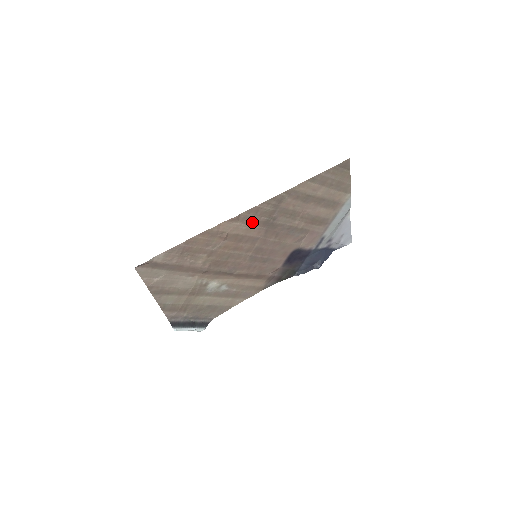
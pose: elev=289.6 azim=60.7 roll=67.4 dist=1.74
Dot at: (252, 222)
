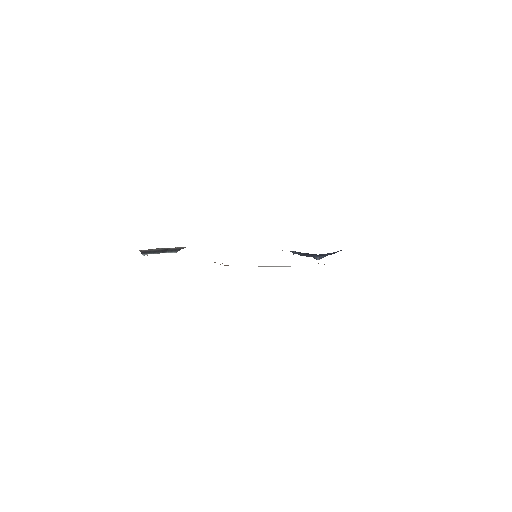
Dot at: (264, 266)
